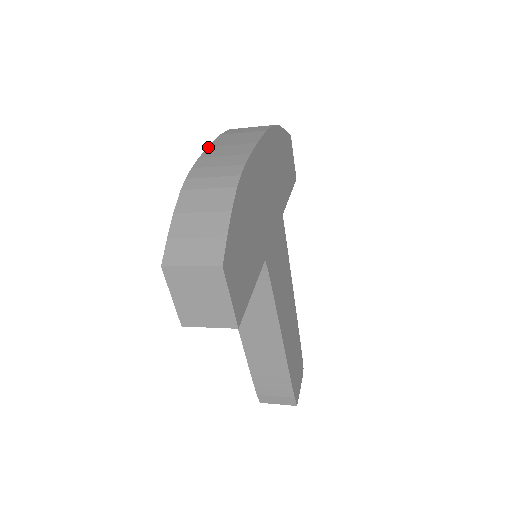
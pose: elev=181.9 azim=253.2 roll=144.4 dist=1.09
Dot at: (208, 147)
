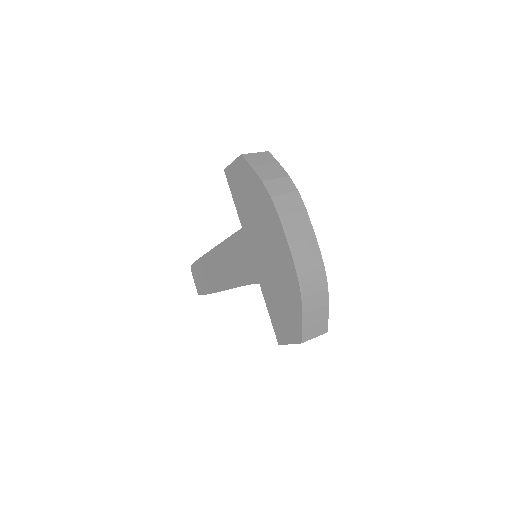
Dot at: (289, 244)
